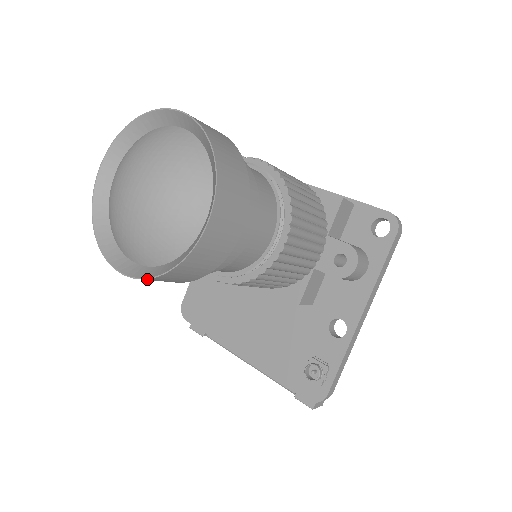
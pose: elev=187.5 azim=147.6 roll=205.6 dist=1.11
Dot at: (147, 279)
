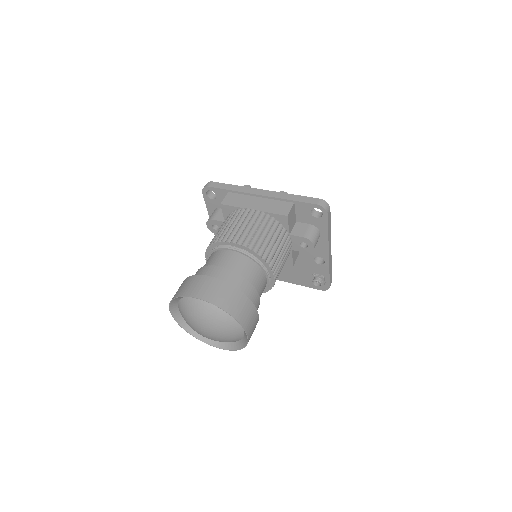
Dot at: (232, 350)
